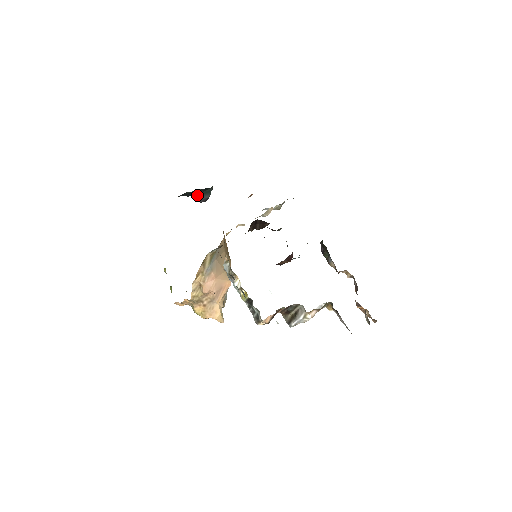
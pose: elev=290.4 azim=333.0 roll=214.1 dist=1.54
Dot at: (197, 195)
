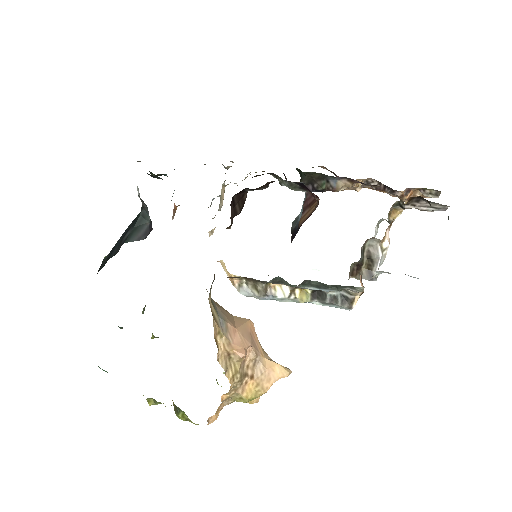
Dot at: (129, 237)
